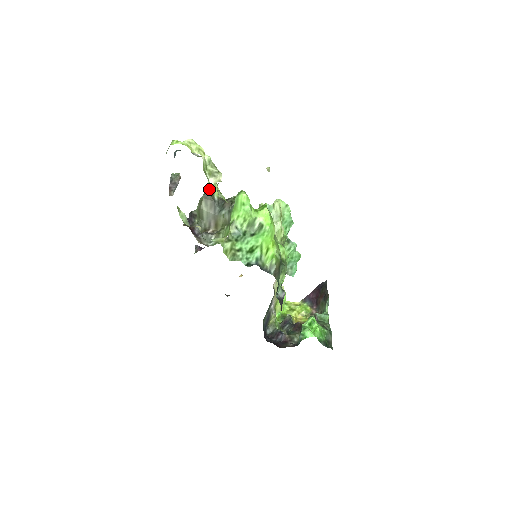
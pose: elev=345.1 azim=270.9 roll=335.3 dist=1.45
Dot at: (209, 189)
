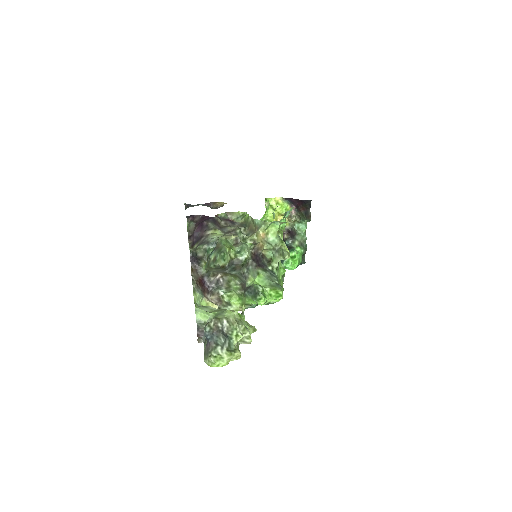
Dot at: (221, 267)
